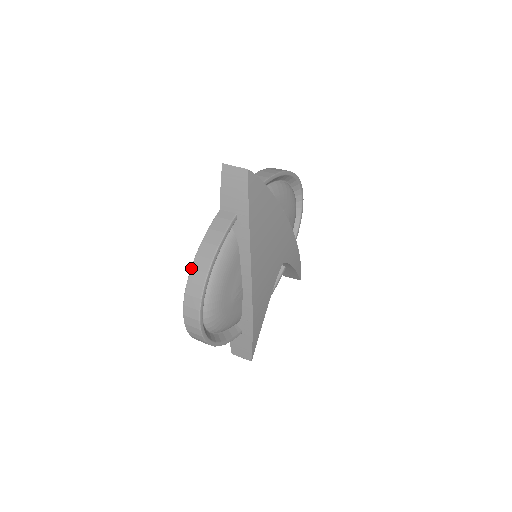
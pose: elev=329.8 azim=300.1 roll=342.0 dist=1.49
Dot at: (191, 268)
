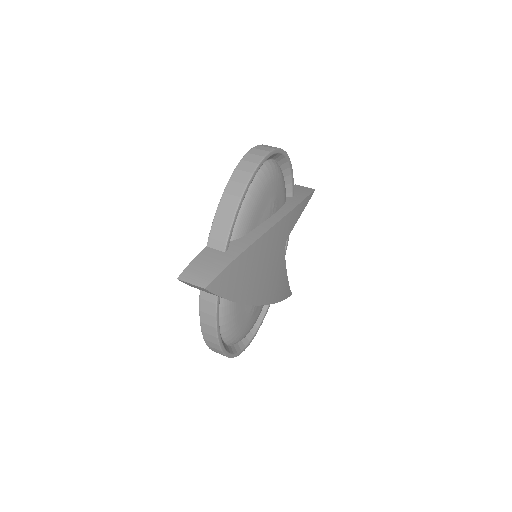
Dot at: (204, 339)
